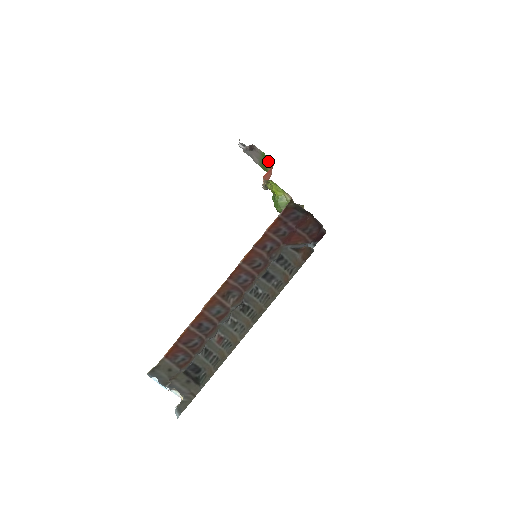
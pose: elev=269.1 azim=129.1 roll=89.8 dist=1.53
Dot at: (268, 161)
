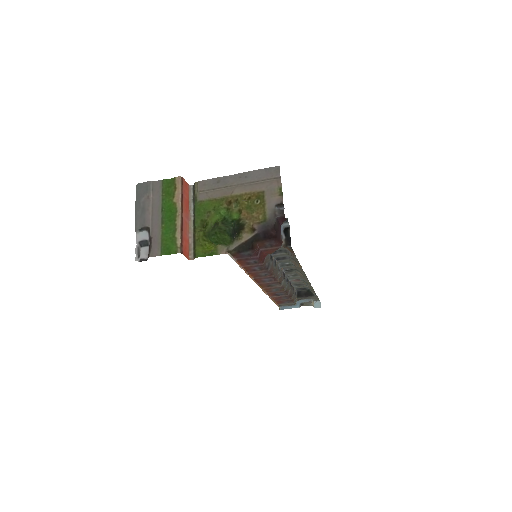
Dot at: (171, 236)
